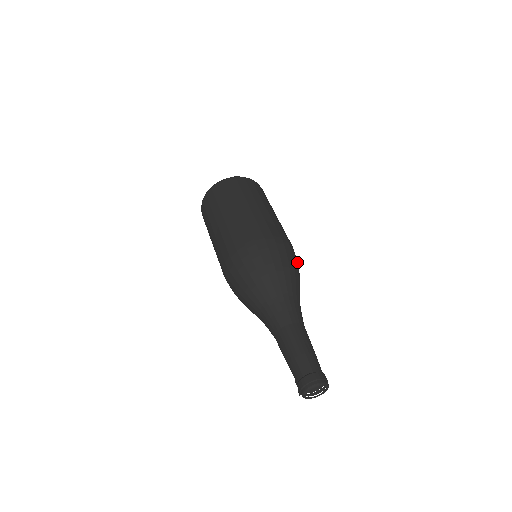
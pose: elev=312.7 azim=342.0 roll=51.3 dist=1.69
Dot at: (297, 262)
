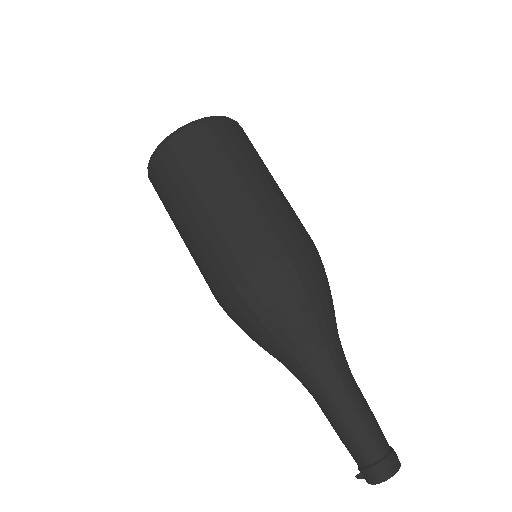
Dot at: occluded
